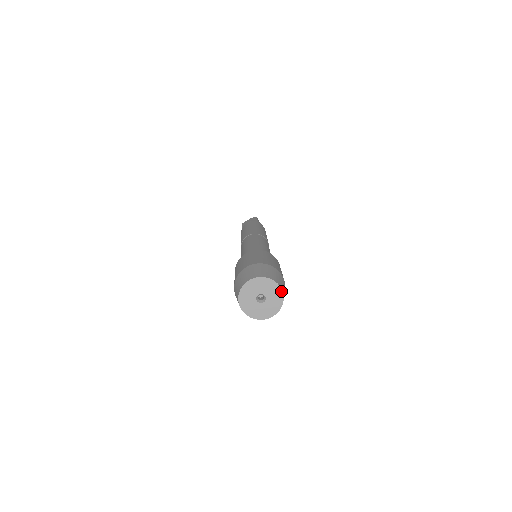
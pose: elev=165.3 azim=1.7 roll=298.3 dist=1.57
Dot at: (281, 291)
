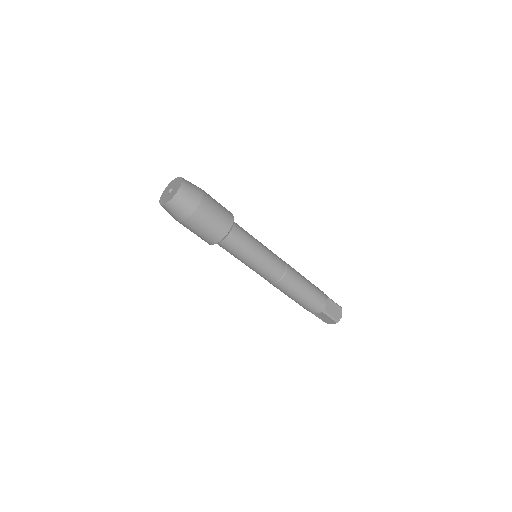
Dot at: (178, 178)
